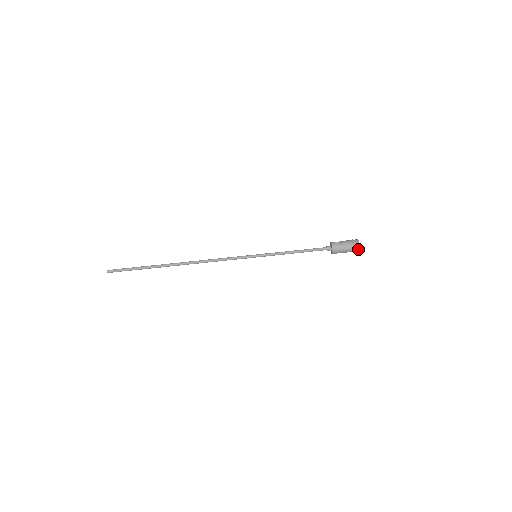
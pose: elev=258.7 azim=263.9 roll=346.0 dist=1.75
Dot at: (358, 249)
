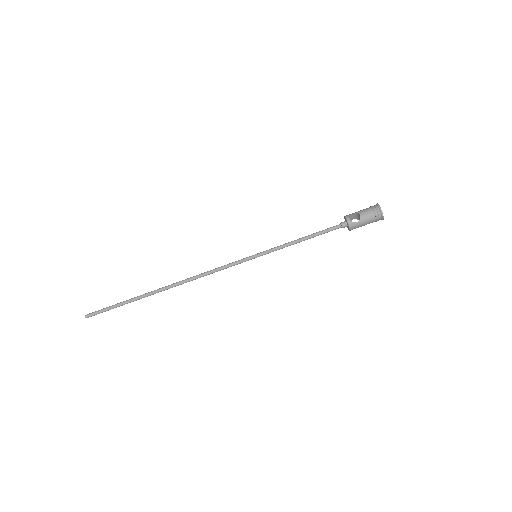
Dot at: (381, 219)
